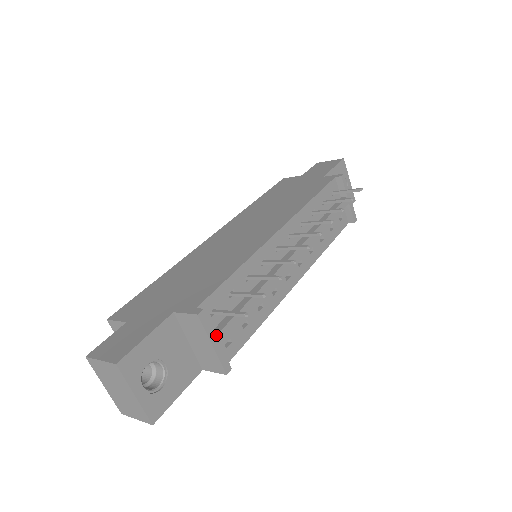
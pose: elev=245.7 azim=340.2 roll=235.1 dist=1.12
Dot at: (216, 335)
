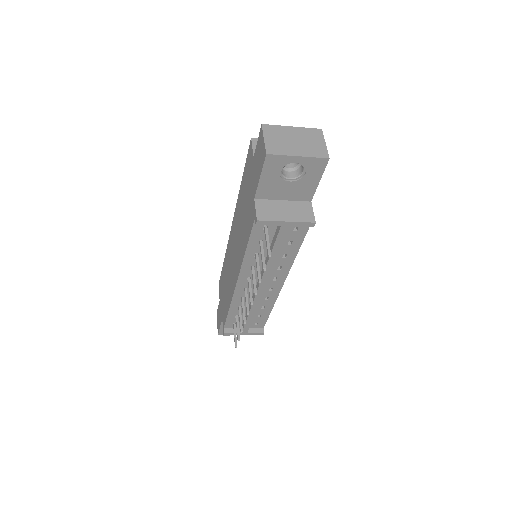
Dot at: (241, 333)
